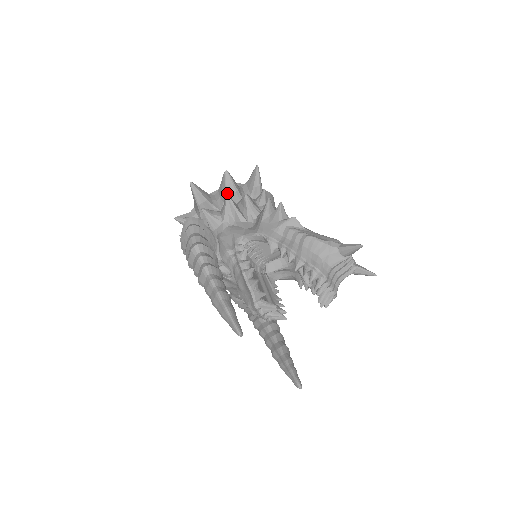
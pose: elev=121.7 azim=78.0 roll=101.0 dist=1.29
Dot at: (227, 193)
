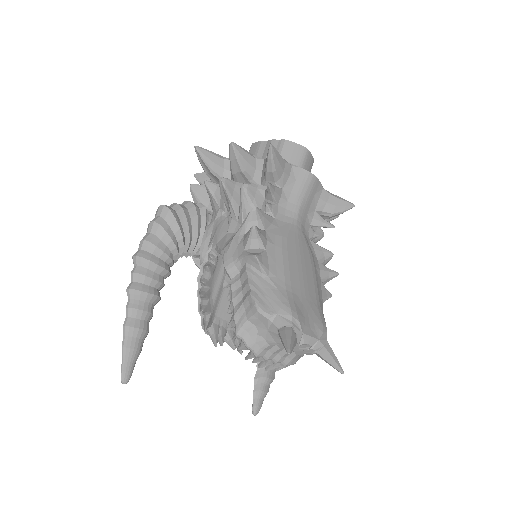
Dot at: (222, 177)
